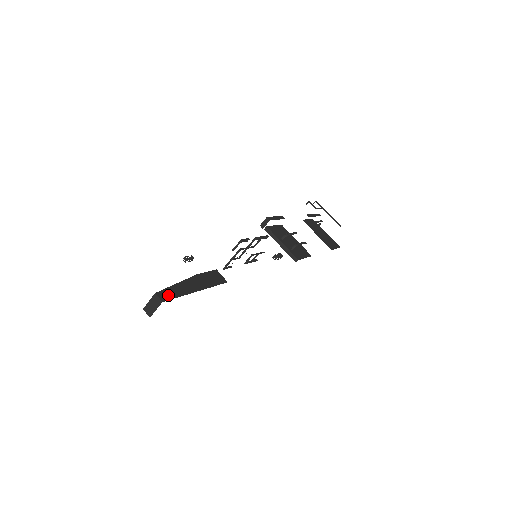
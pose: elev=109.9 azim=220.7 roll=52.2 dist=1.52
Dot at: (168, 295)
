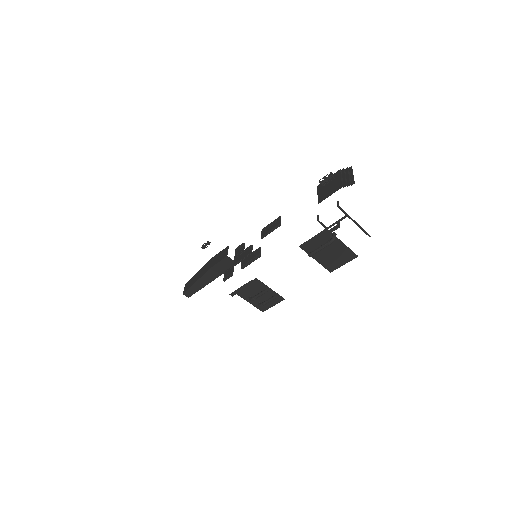
Dot at: (191, 293)
